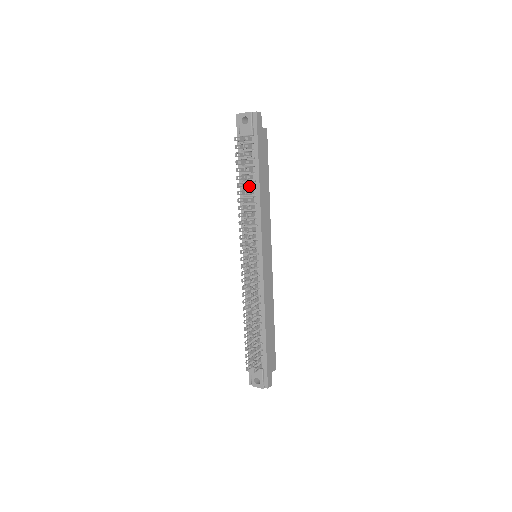
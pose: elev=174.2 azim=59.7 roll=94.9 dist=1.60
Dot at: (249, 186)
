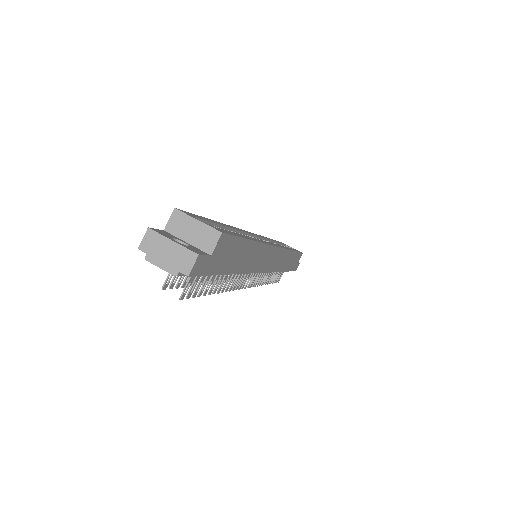
Dot at: (220, 282)
